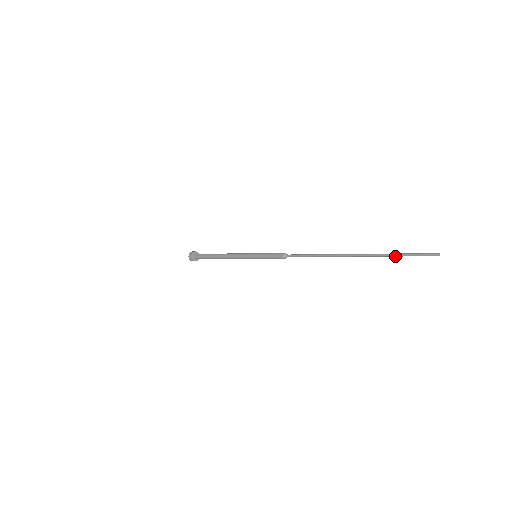
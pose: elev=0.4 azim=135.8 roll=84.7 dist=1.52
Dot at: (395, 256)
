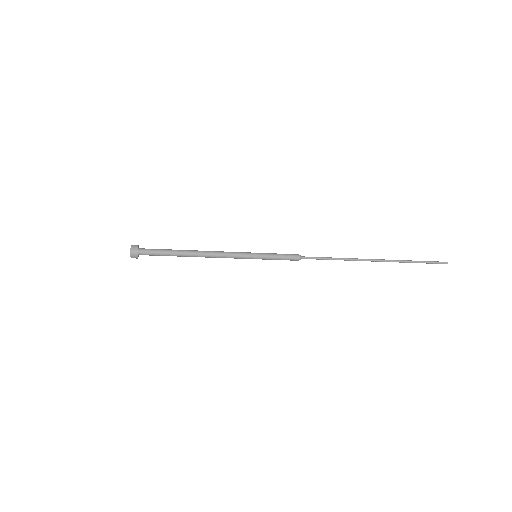
Dot at: (415, 262)
